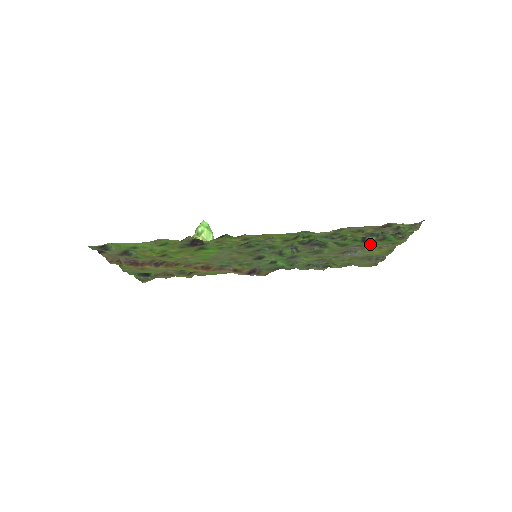
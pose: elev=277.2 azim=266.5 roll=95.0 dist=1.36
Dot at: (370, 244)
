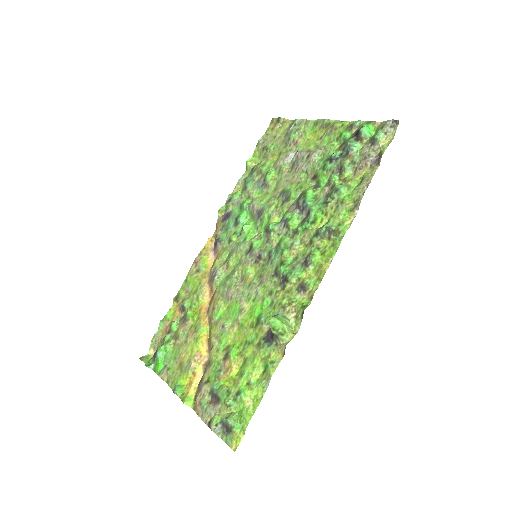
Dot at: (323, 149)
